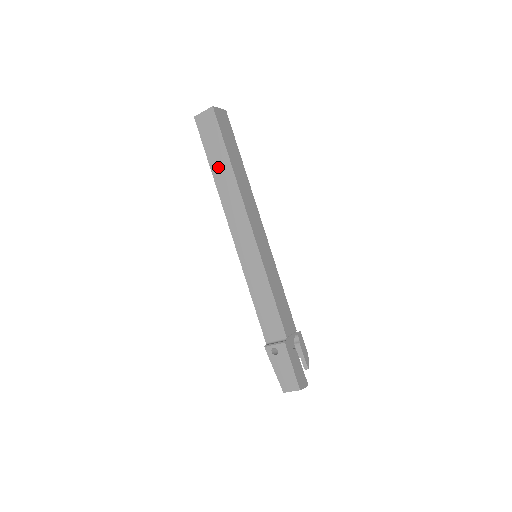
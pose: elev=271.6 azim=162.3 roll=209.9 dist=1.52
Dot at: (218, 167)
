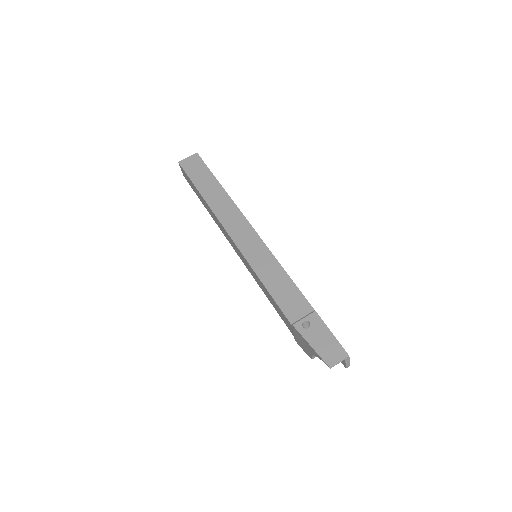
Dot at: (207, 189)
